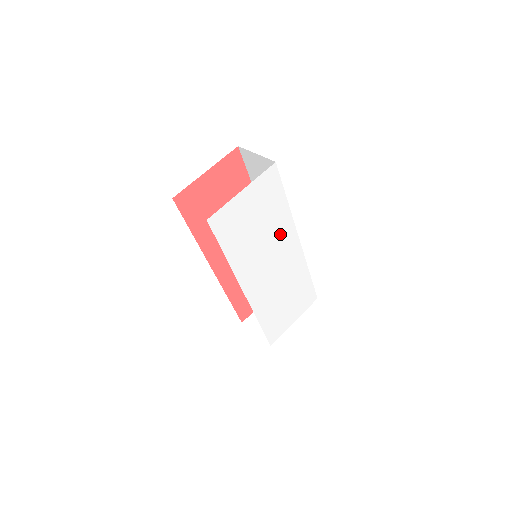
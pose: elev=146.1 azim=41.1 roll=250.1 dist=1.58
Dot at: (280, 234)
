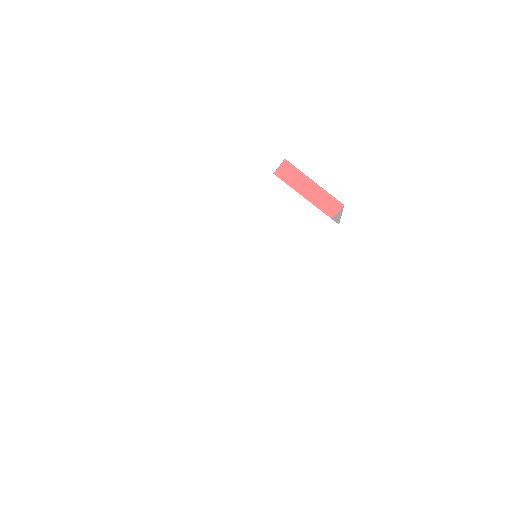
Dot at: (280, 261)
